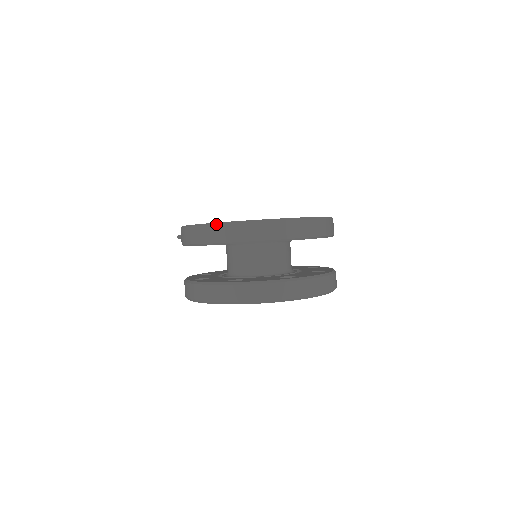
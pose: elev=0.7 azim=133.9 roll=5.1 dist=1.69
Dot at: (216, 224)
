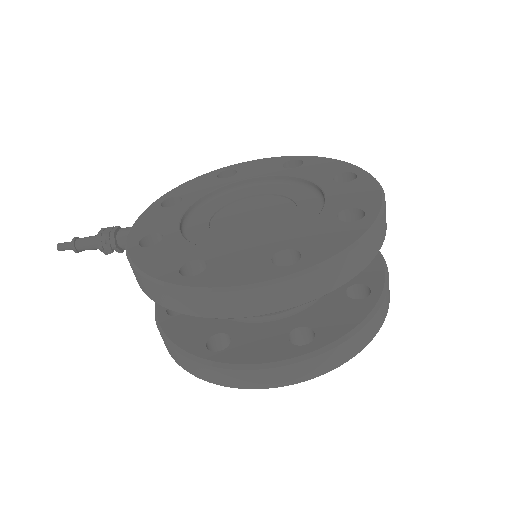
Dot at: (281, 282)
